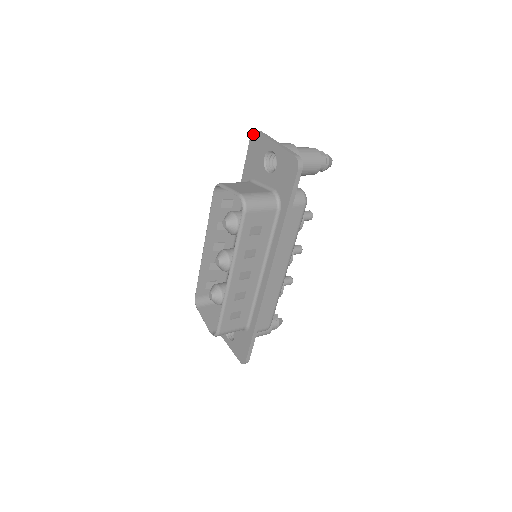
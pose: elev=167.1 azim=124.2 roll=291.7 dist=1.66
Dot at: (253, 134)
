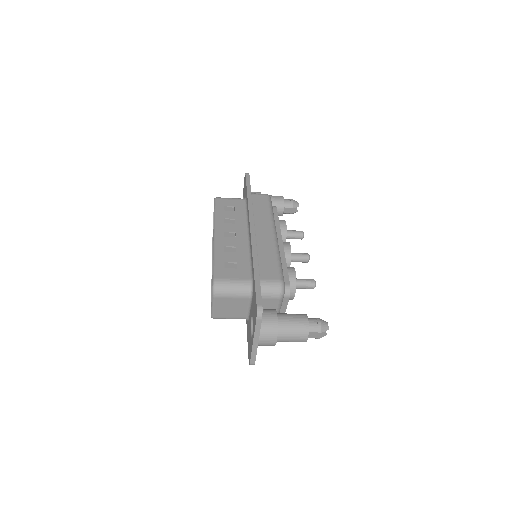
Dot at: occluded
